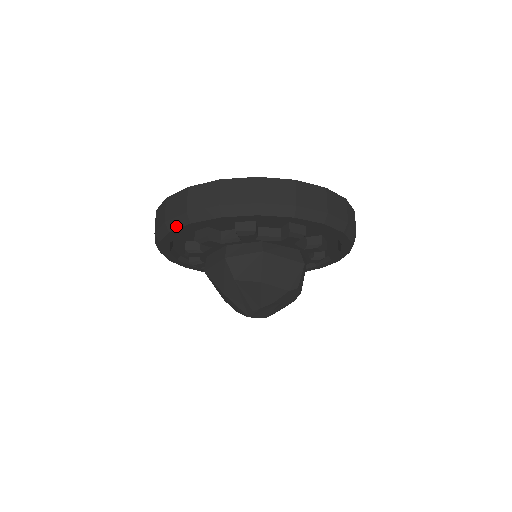
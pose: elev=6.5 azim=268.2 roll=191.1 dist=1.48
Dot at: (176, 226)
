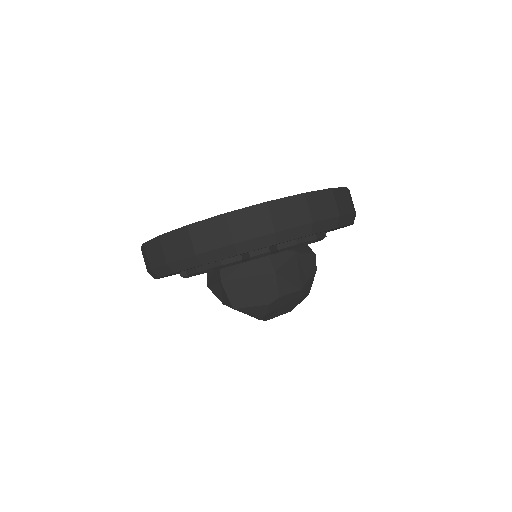
Dot at: occluded
